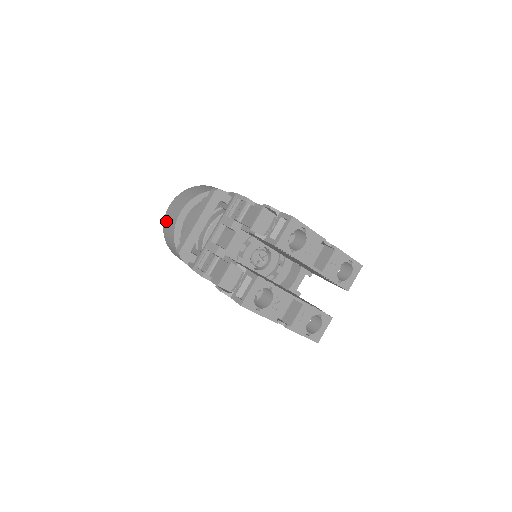
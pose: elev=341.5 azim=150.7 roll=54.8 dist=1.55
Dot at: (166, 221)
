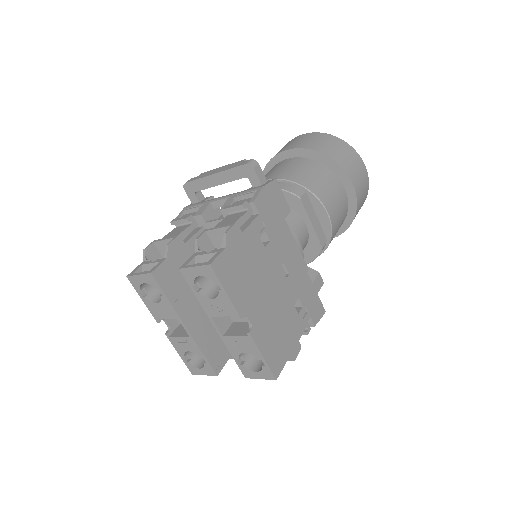
Dot at: (285, 145)
